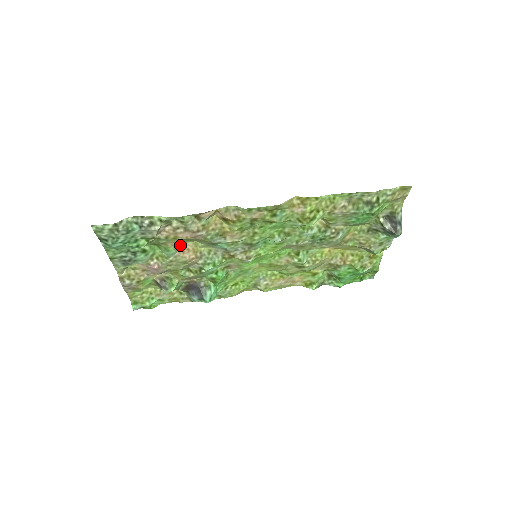
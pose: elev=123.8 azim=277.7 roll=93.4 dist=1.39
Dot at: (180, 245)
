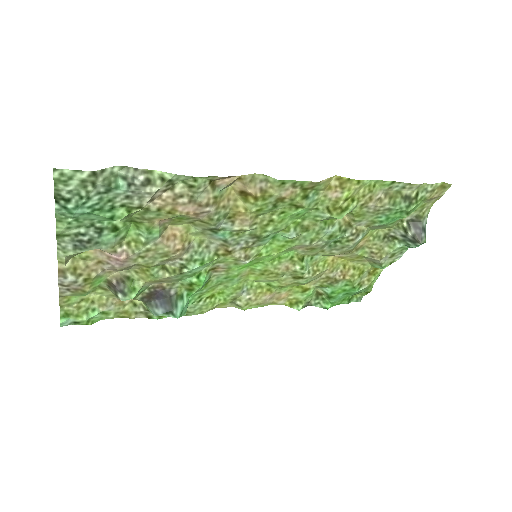
Dot at: (166, 227)
